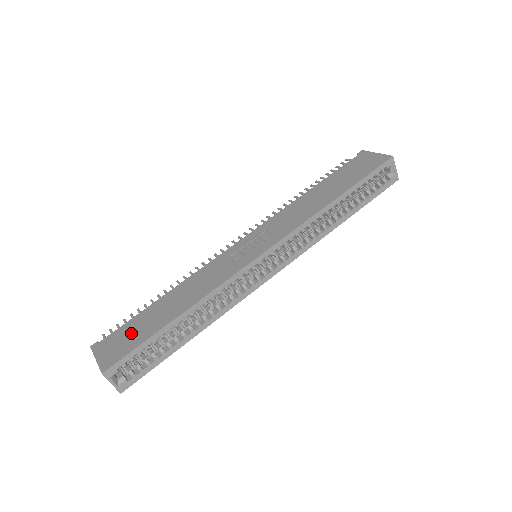
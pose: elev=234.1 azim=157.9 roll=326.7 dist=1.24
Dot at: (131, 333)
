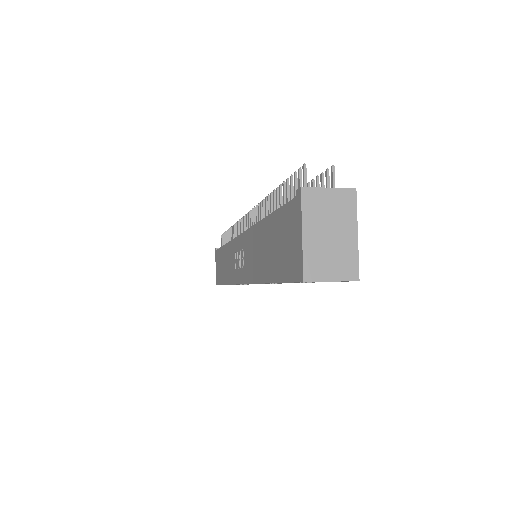
Dot at: (219, 265)
